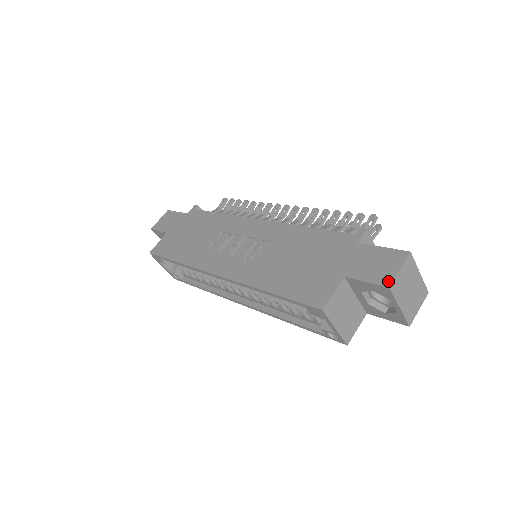
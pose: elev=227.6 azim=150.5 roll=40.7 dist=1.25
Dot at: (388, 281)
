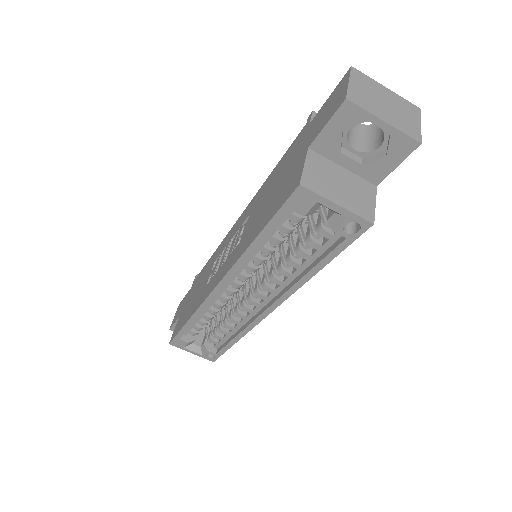
Dot at: (343, 98)
